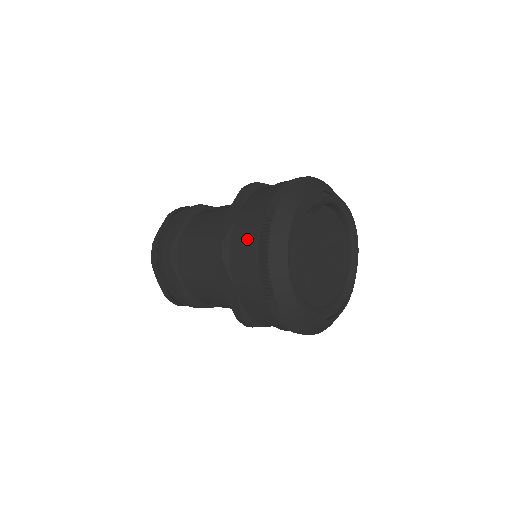
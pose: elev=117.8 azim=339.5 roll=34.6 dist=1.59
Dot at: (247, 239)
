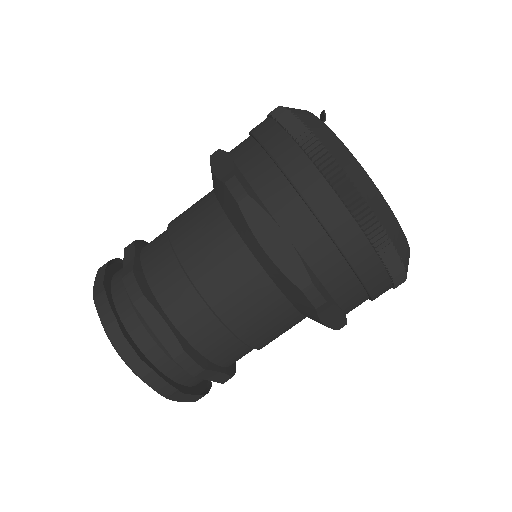
Dot at: (271, 151)
